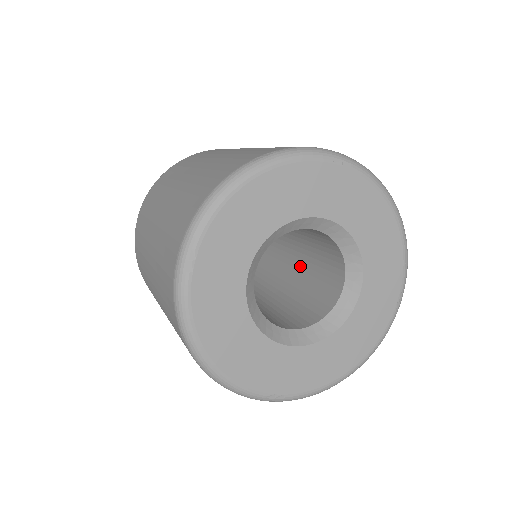
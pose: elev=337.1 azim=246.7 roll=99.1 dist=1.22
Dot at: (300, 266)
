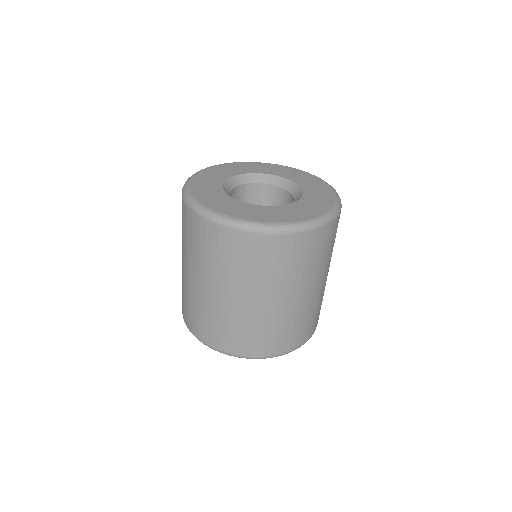
Dot at: occluded
